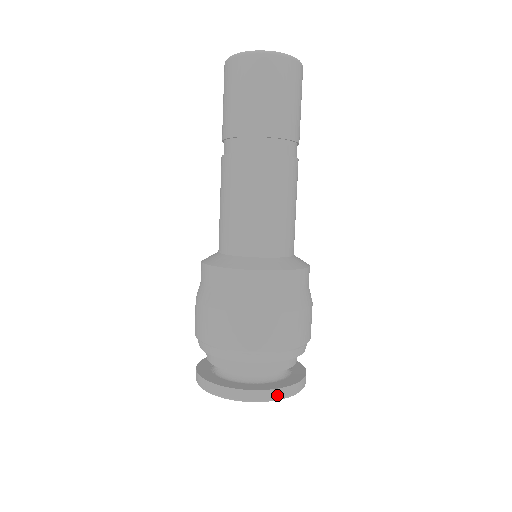
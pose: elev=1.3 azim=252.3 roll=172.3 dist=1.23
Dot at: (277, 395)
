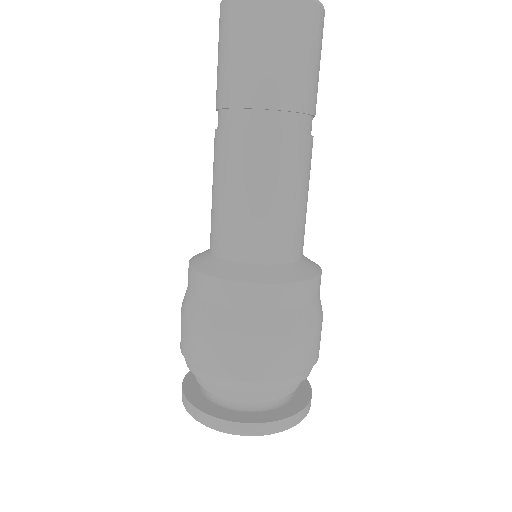
Dot at: (222, 426)
